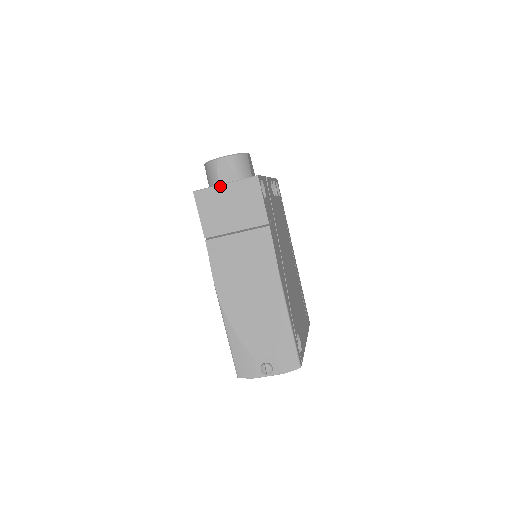
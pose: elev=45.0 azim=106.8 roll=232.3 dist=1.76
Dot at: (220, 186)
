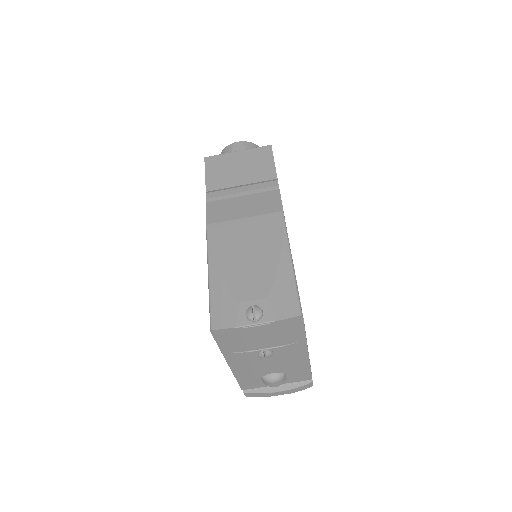
Dot at: (232, 153)
